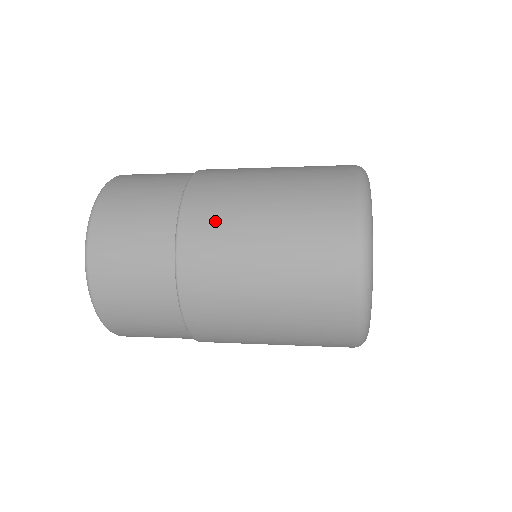
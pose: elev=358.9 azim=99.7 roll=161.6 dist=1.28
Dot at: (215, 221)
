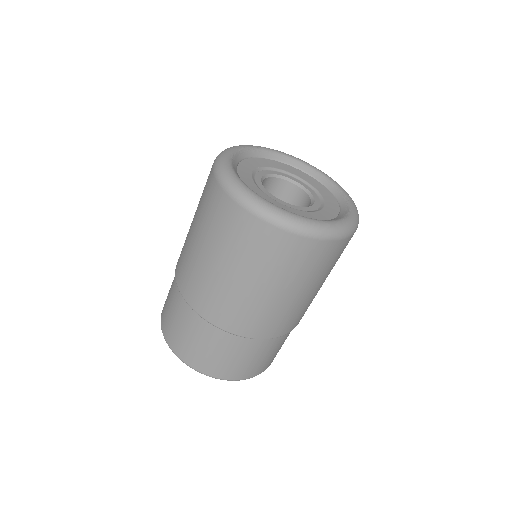
Dot at: occluded
